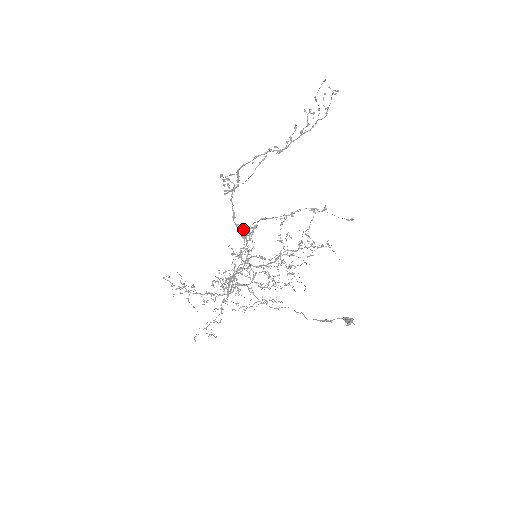
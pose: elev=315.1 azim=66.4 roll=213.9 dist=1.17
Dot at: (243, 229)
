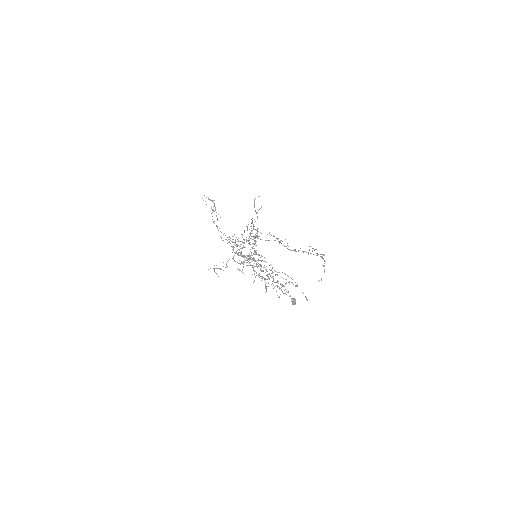
Dot at: occluded
